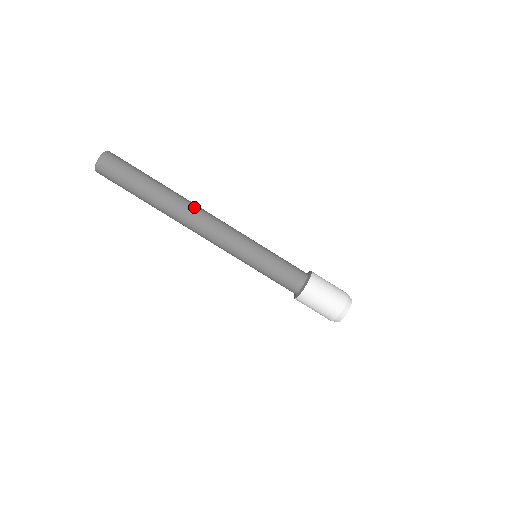
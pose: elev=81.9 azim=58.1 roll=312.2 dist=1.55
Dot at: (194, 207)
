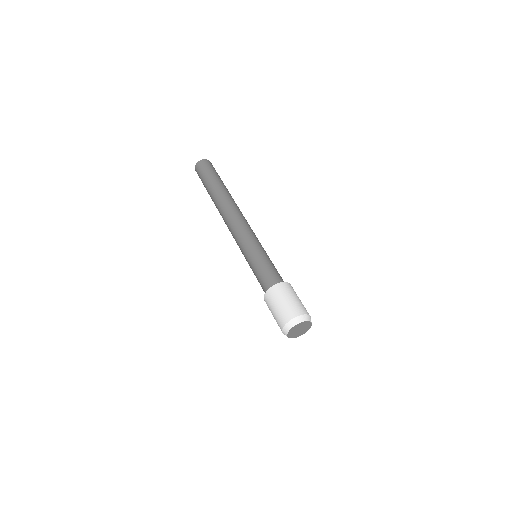
Dot at: (236, 205)
